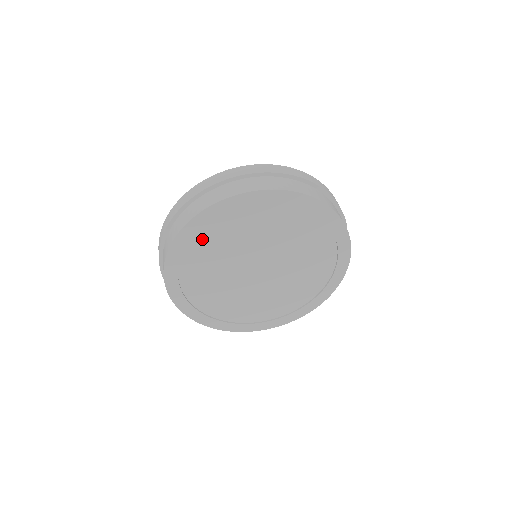
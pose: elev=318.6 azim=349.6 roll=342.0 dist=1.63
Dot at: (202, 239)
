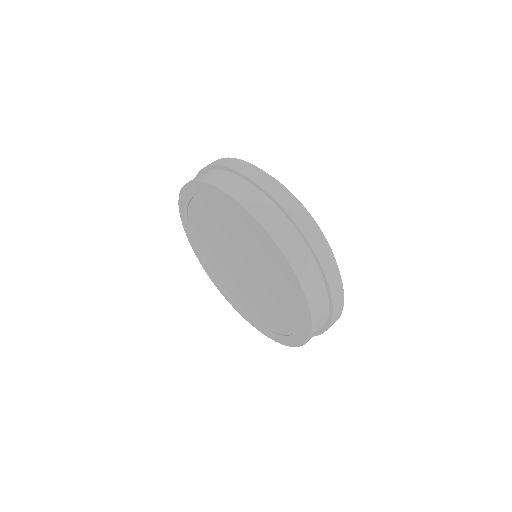
Dot at: (228, 211)
